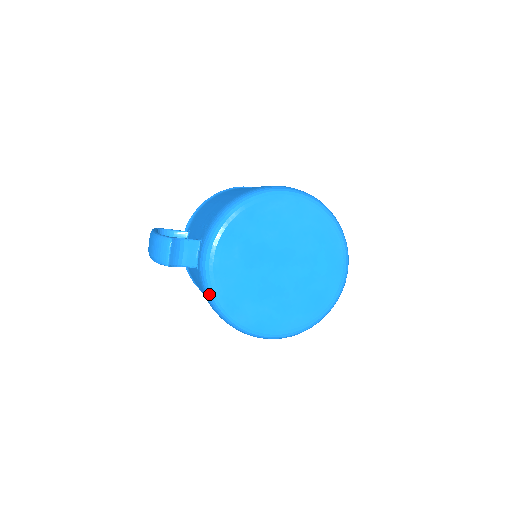
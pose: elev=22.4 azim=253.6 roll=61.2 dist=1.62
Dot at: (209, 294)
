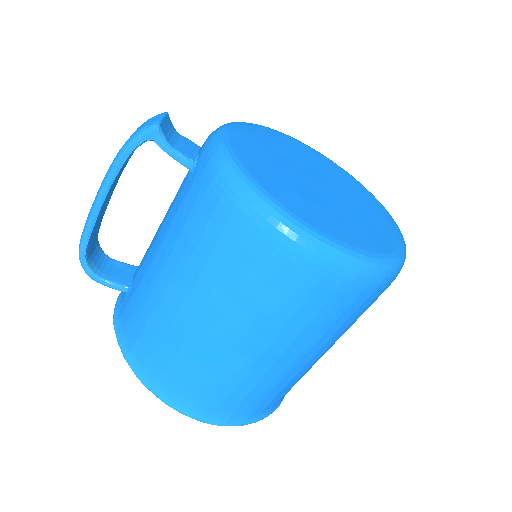
Dot at: (222, 161)
